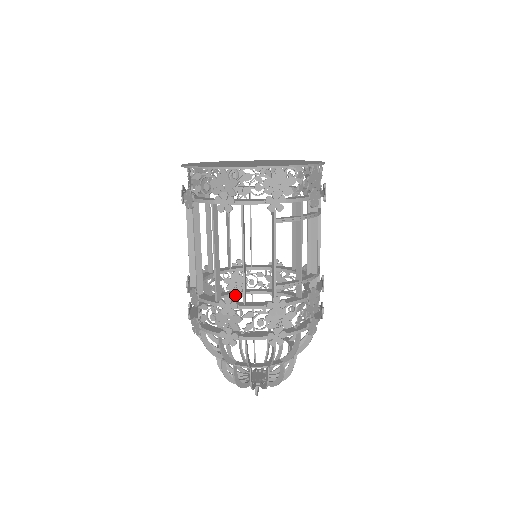
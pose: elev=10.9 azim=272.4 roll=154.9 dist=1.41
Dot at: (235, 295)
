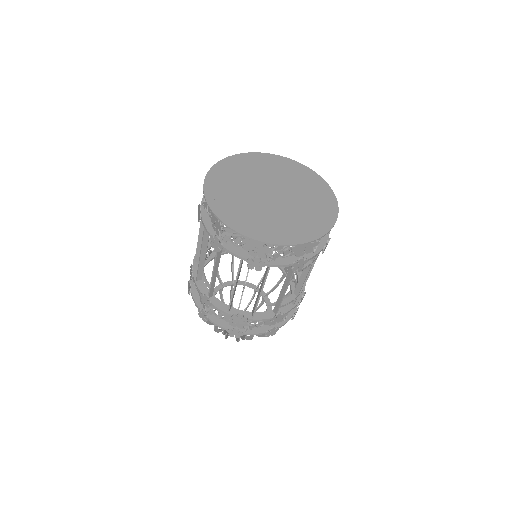
Dot at: occluded
